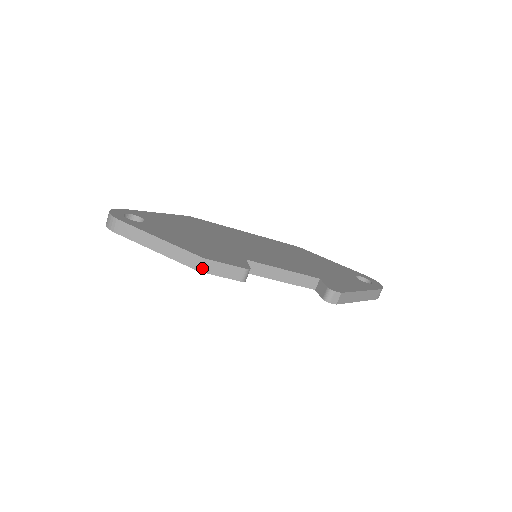
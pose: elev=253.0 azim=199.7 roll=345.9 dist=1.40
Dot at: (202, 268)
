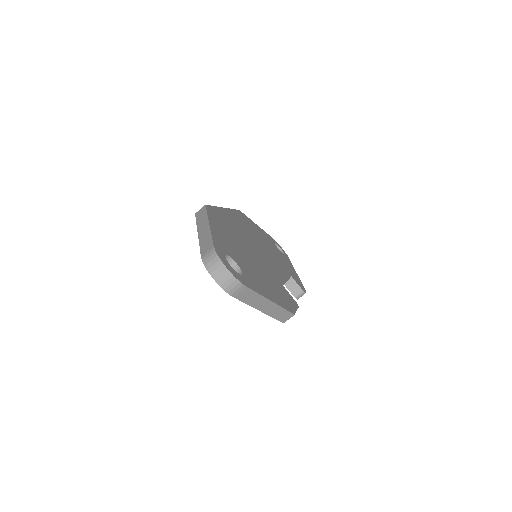
Dot at: occluded
